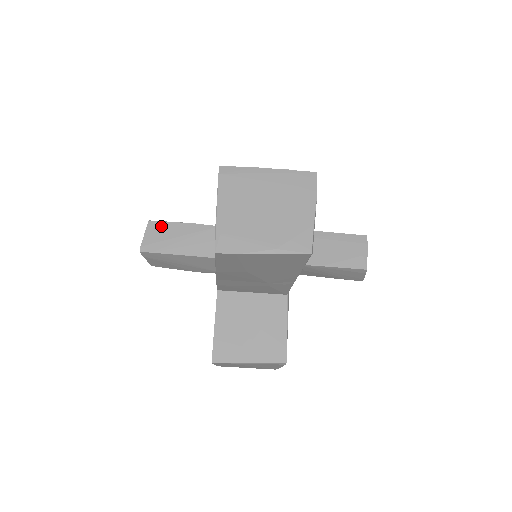
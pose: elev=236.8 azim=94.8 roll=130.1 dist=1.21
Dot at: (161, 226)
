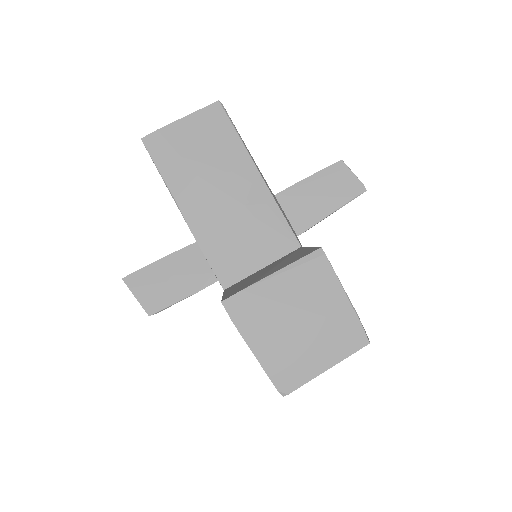
Dot at: occluded
